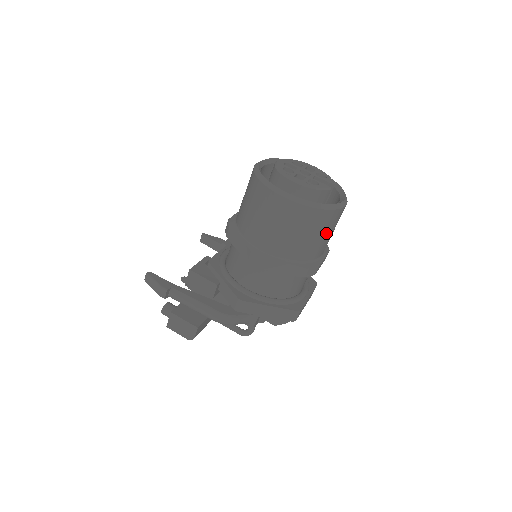
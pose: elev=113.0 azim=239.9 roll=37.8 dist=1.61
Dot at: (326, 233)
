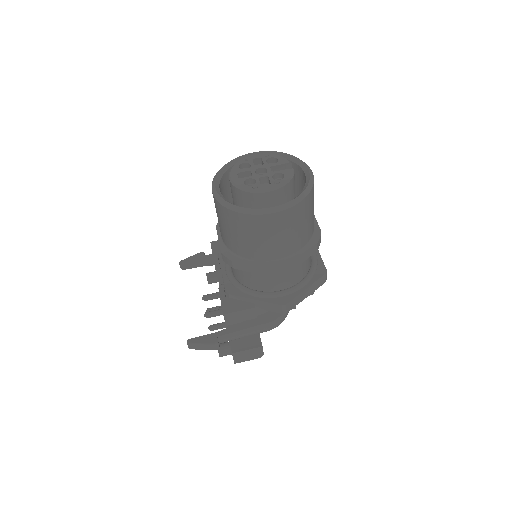
Dot at: (313, 206)
